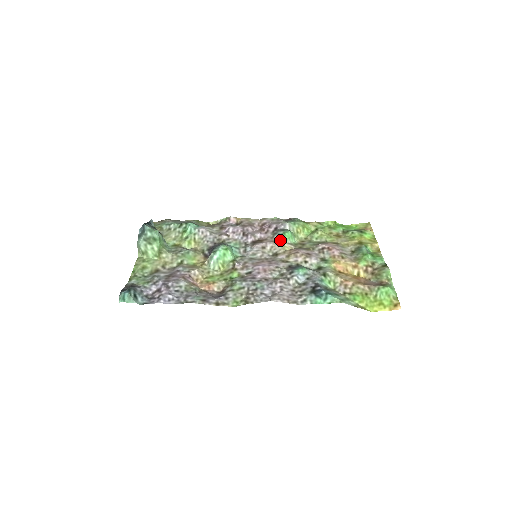
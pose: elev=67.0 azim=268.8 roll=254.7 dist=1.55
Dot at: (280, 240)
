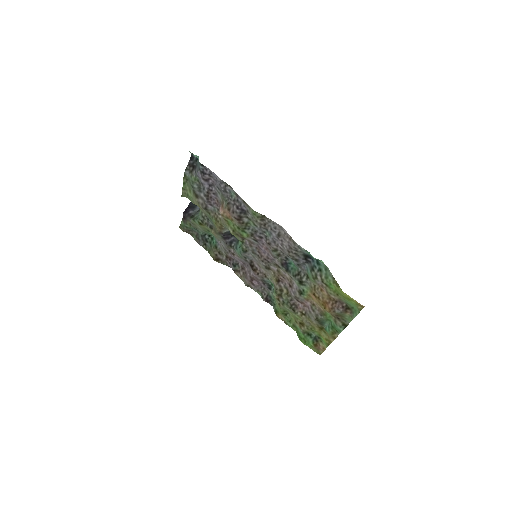
Dot at: (269, 279)
